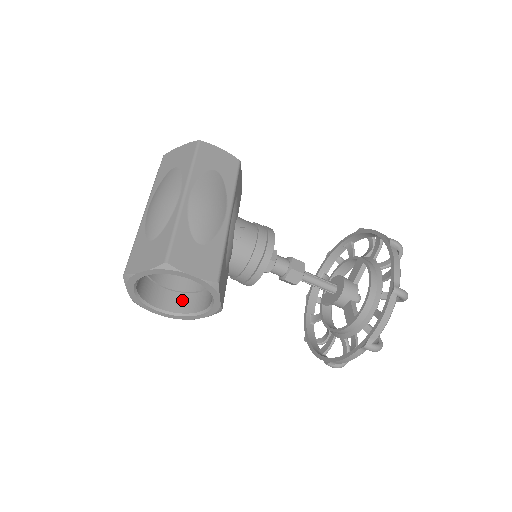
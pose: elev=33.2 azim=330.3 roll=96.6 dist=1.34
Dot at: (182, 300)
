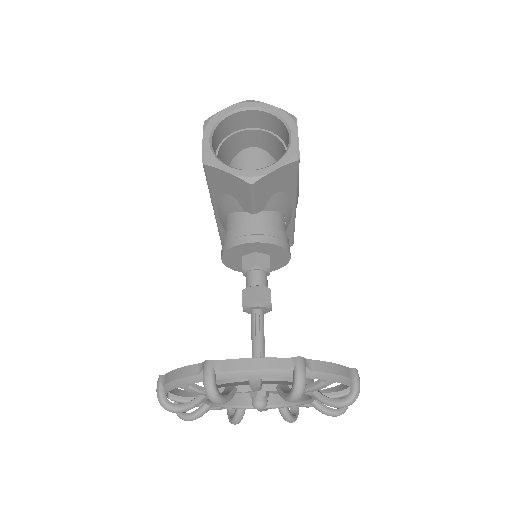
Dot at: occluded
